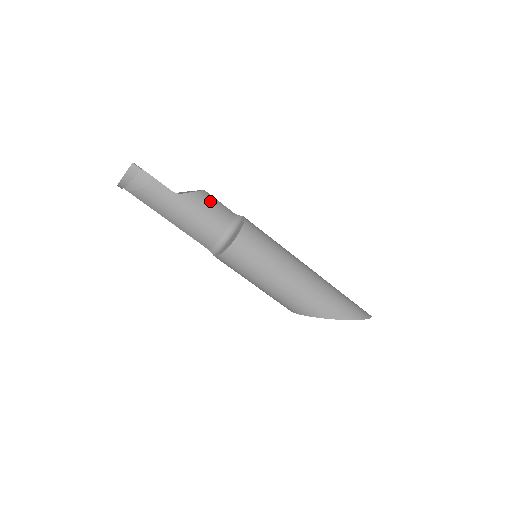
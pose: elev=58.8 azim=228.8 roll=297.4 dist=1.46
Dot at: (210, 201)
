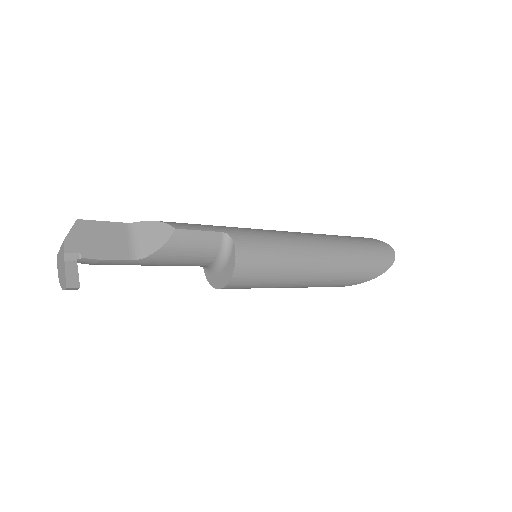
Dot at: (186, 244)
